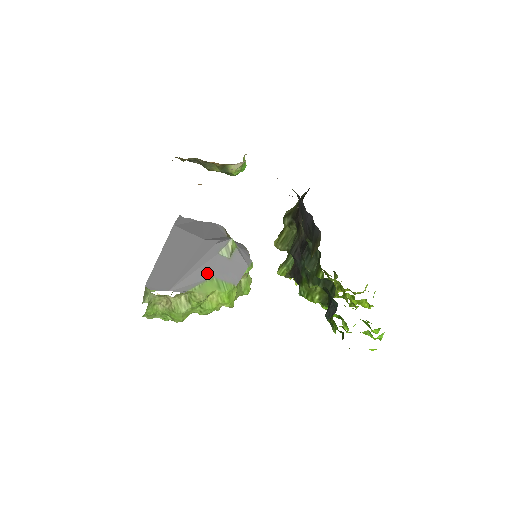
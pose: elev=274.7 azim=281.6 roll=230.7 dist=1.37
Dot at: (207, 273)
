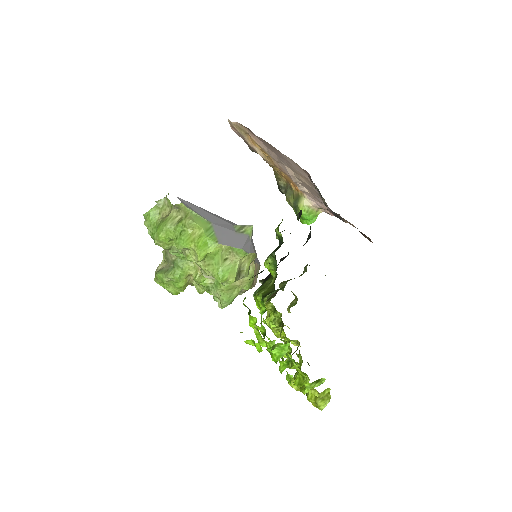
Dot at: (211, 219)
